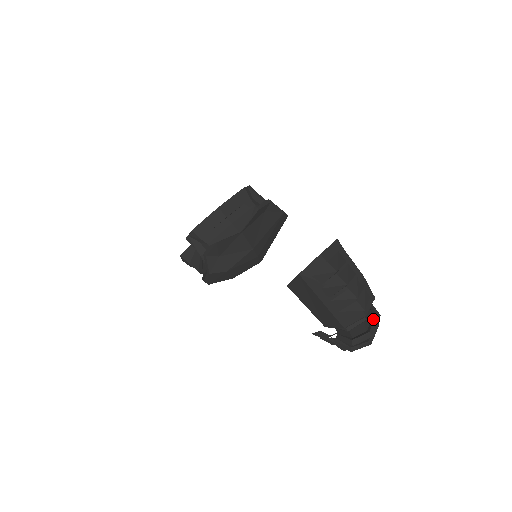
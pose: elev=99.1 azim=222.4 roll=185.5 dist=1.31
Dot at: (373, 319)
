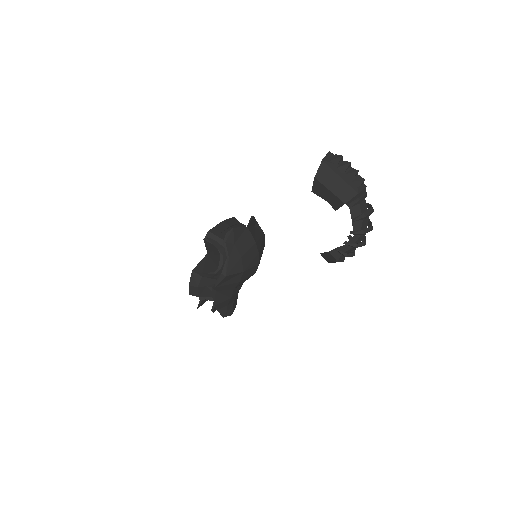
Dot at: (369, 204)
